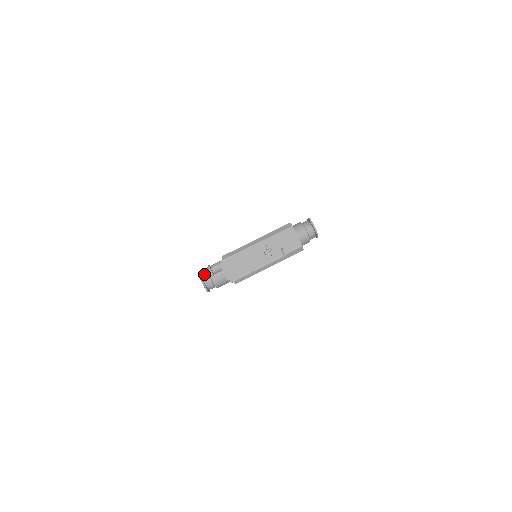
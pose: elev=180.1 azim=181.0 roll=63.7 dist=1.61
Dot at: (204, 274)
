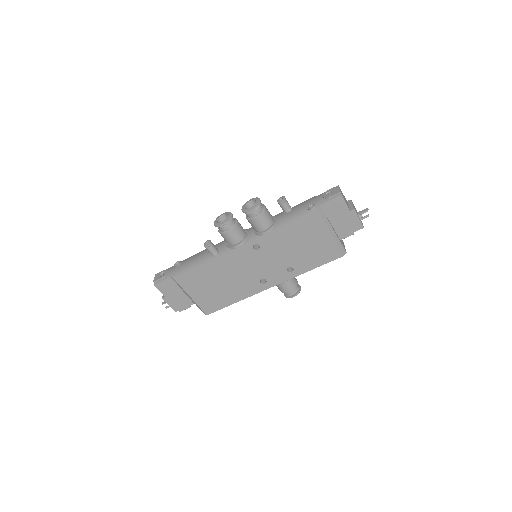
Dot at: occluded
